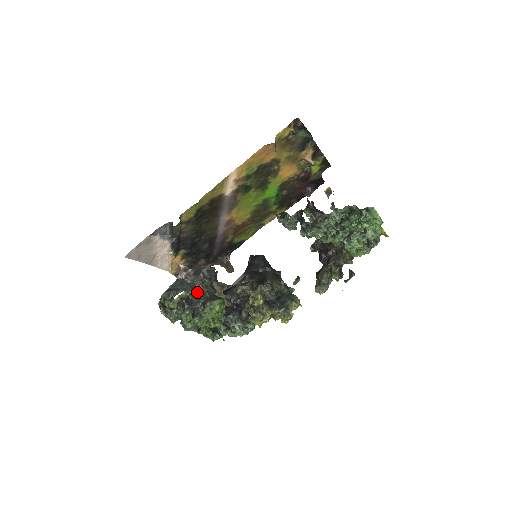
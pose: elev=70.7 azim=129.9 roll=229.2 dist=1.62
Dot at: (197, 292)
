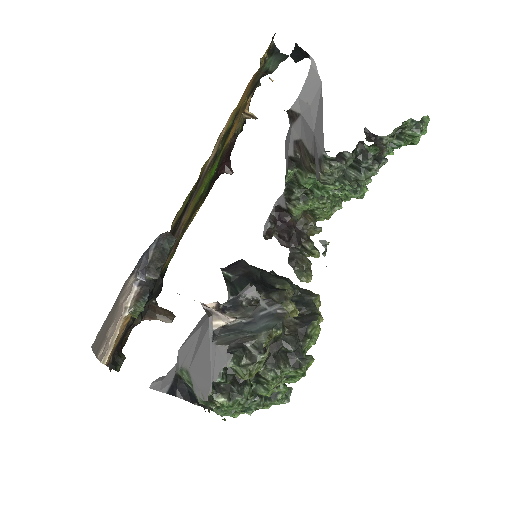
Dot at: occluded
